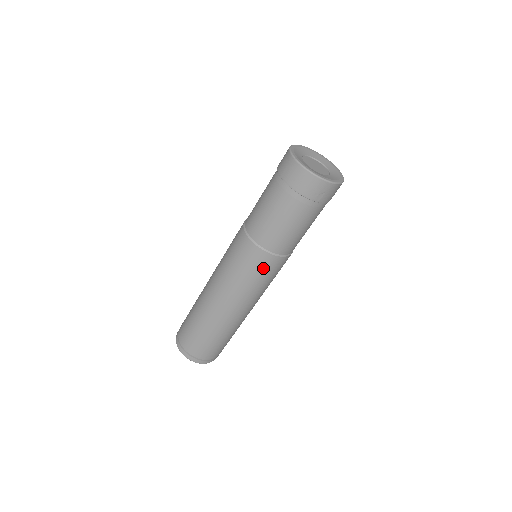
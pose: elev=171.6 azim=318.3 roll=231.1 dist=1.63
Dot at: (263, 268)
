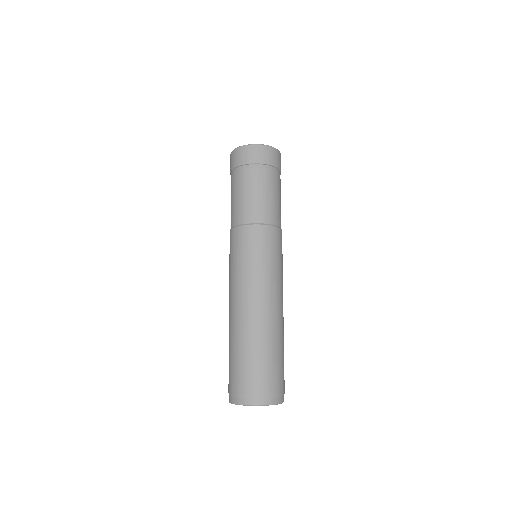
Dot at: (239, 244)
